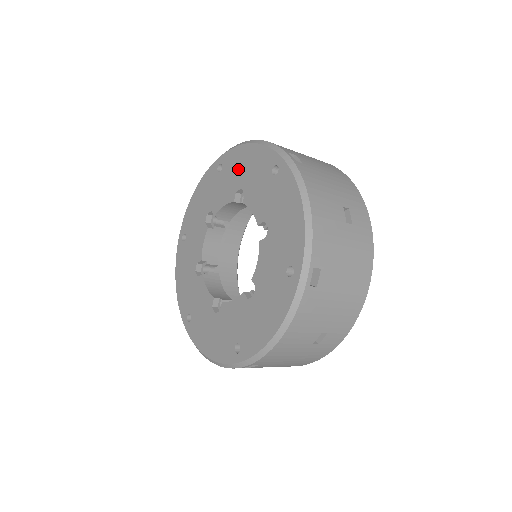
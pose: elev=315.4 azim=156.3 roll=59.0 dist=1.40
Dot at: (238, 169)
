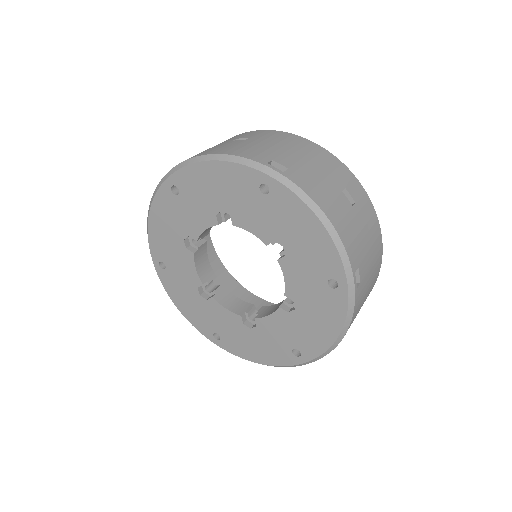
Dot at: (206, 190)
